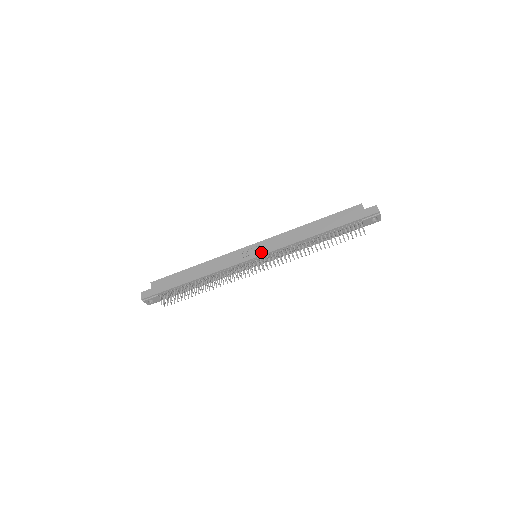
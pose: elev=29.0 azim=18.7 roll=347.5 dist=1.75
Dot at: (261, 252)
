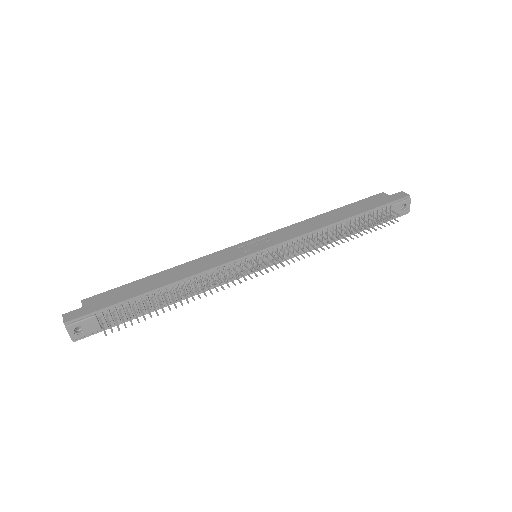
Dot at: (266, 244)
